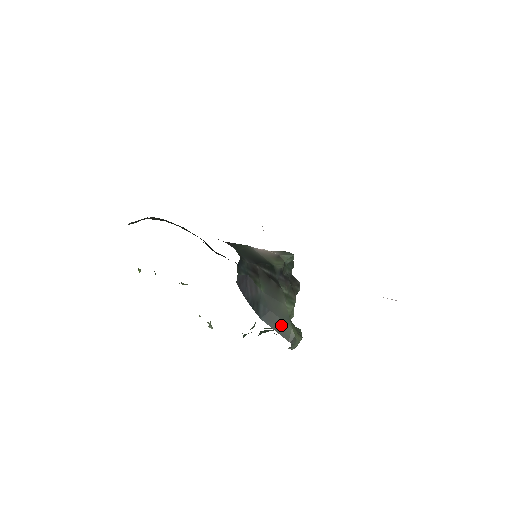
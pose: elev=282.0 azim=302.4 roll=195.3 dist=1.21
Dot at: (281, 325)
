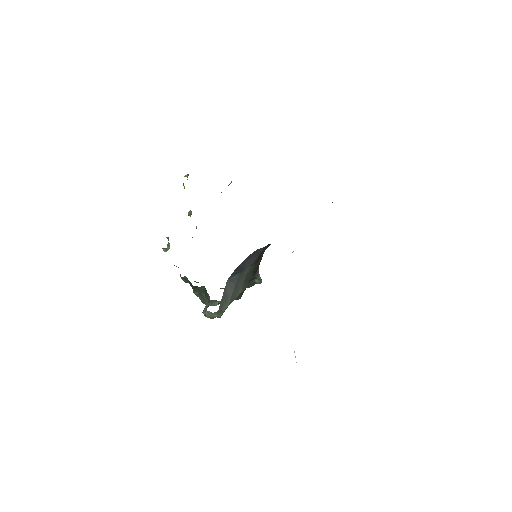
Dot at: (228, 297)
